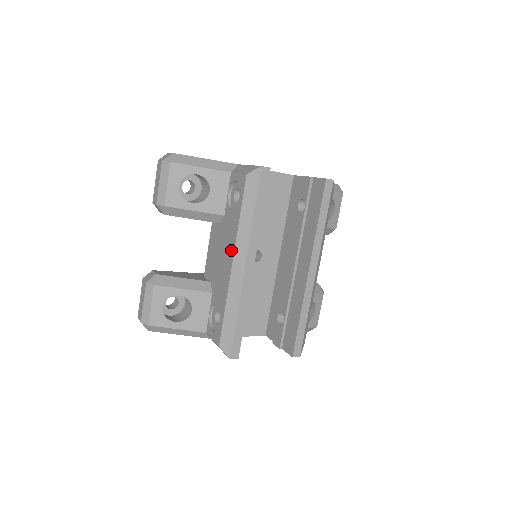
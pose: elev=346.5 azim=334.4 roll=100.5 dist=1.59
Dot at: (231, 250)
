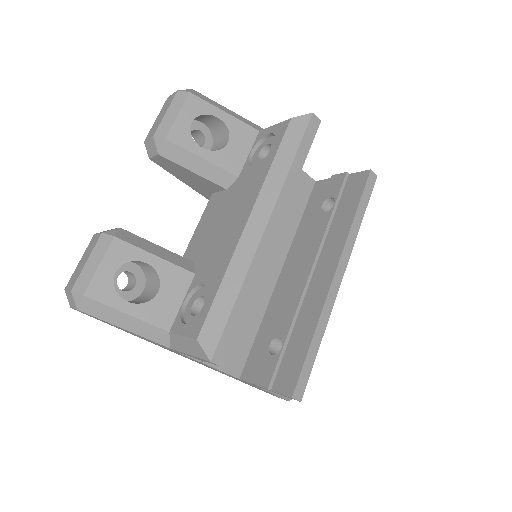
Dot at: (248, 206)
